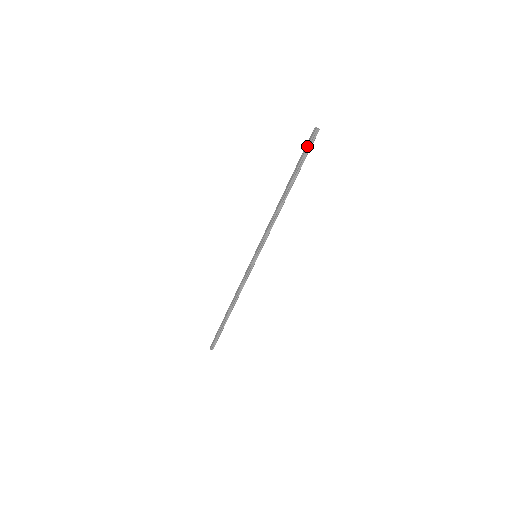
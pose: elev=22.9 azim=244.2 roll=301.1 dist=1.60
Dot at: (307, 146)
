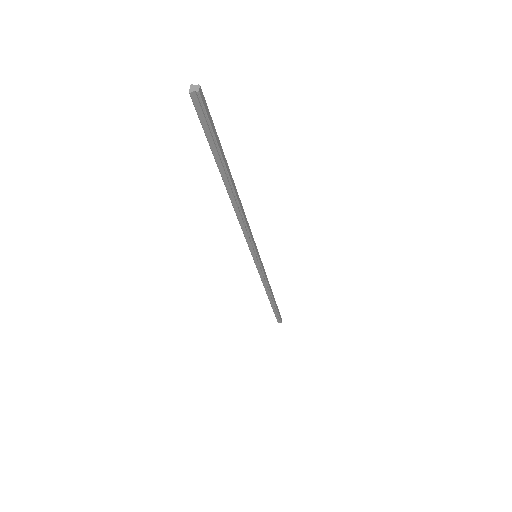
Dot at: occluded
